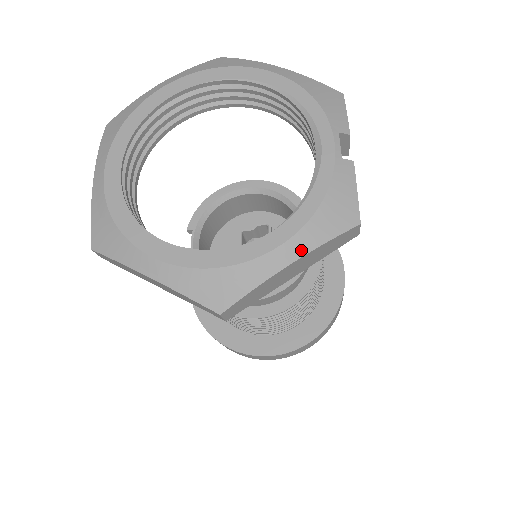
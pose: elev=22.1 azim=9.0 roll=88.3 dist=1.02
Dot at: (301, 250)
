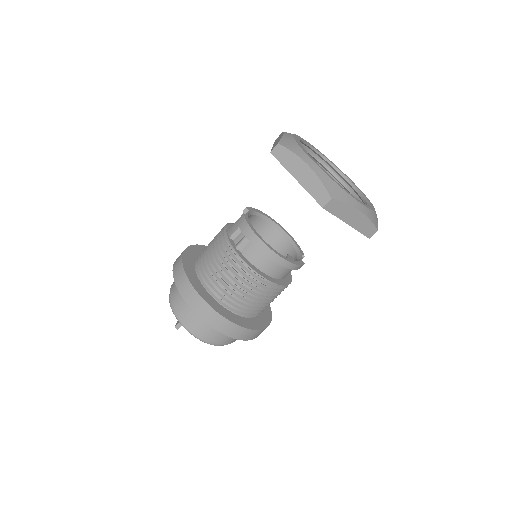
Dot at: (365, 212)
